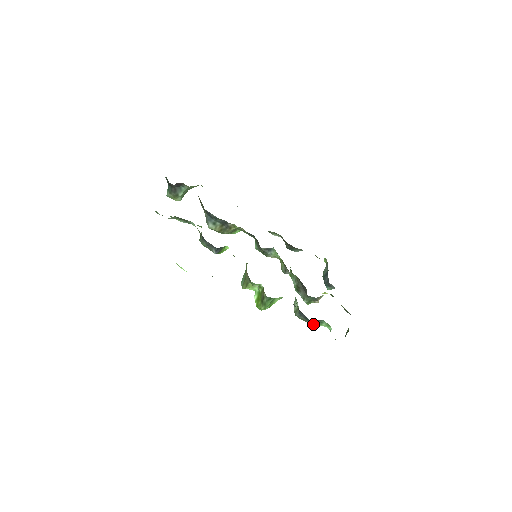
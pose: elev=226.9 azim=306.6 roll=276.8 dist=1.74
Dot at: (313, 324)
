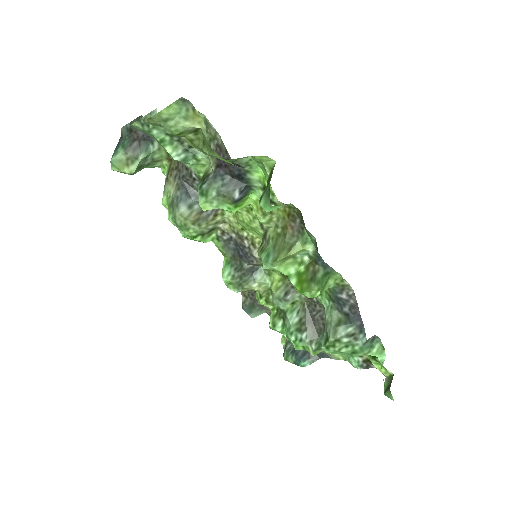
Dot at: (365, 345)
